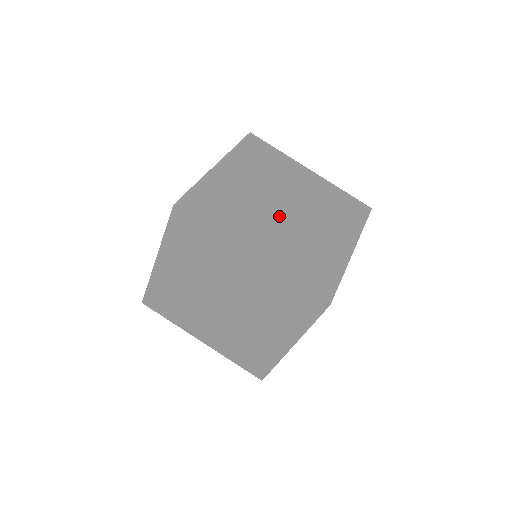
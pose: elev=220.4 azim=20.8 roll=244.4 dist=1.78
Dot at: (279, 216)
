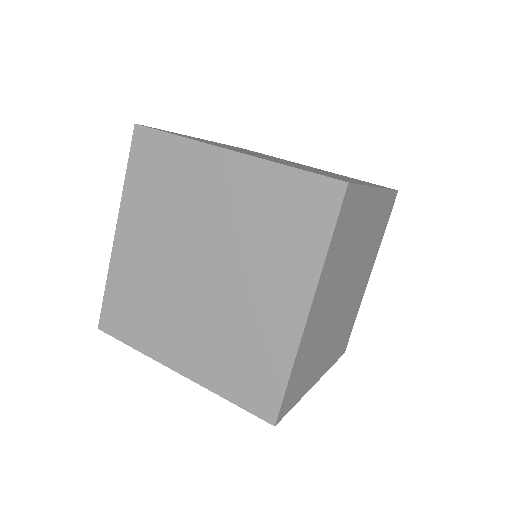
Dot at: (197, 292)
